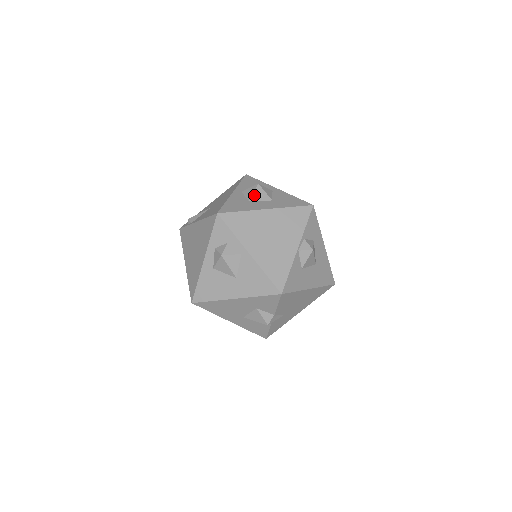
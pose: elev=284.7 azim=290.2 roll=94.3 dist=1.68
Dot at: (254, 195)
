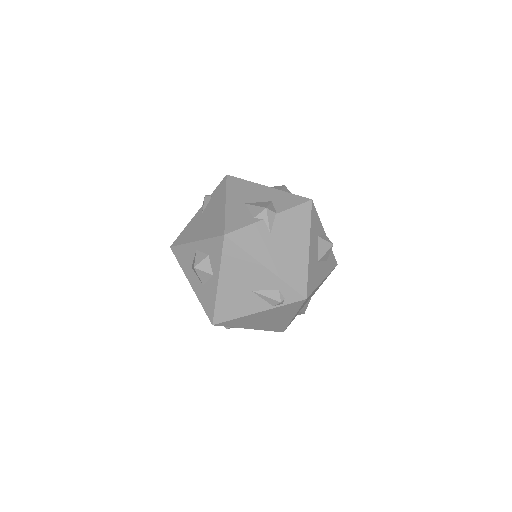
Dot at: occluded
